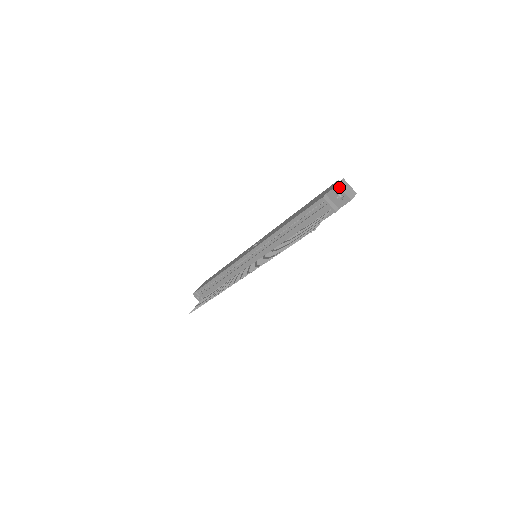
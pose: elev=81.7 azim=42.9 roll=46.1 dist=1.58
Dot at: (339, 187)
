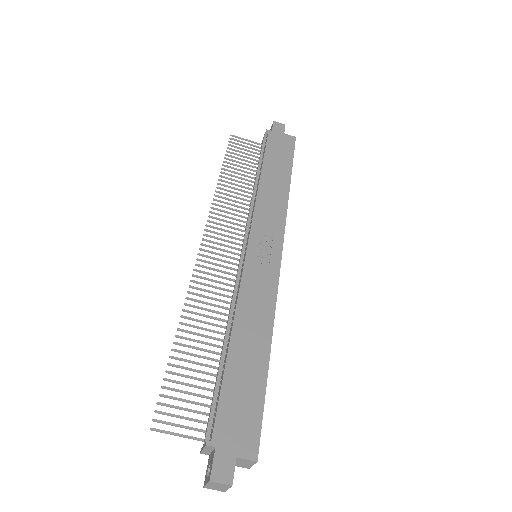
Dot at: (209, 481)
